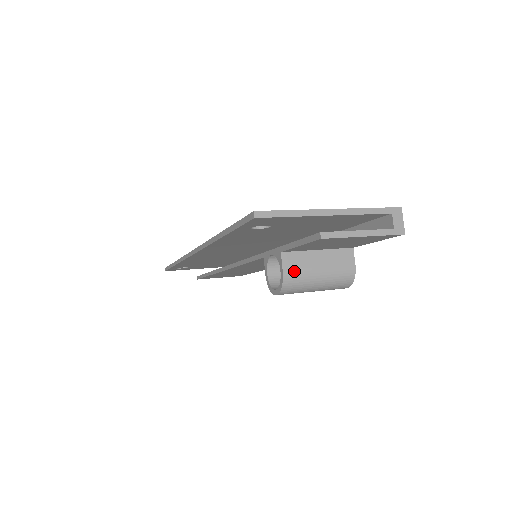
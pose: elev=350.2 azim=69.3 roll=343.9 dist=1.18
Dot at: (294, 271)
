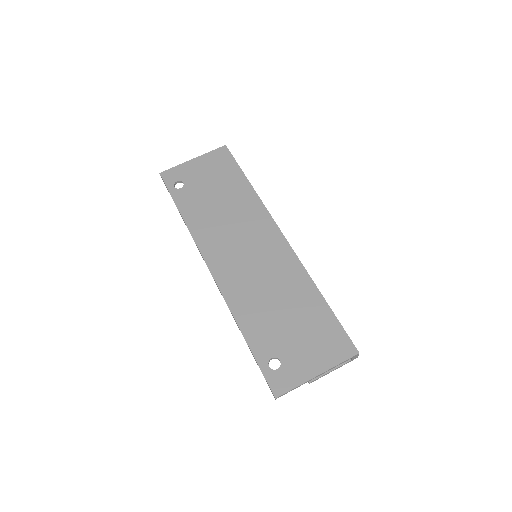
Dot at: occluded
